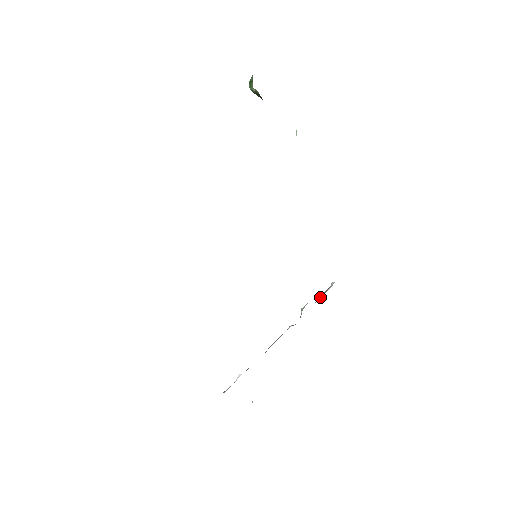
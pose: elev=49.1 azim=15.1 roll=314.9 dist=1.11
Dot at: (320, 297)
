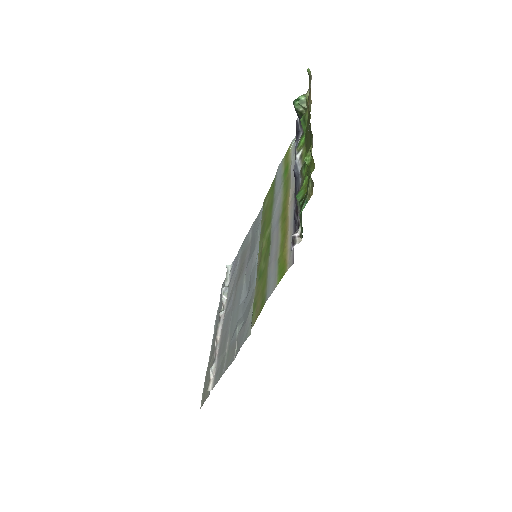
Dot at: (228, 280)
